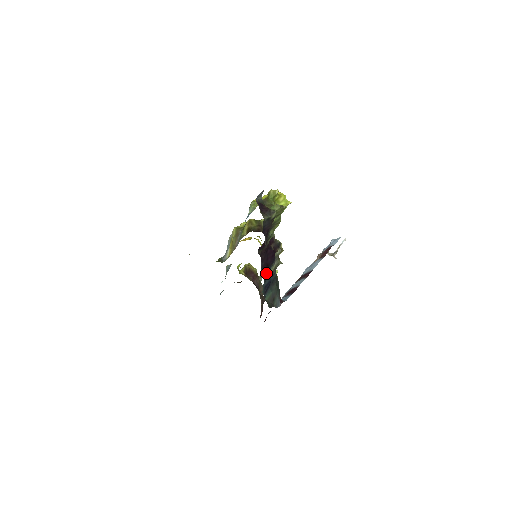
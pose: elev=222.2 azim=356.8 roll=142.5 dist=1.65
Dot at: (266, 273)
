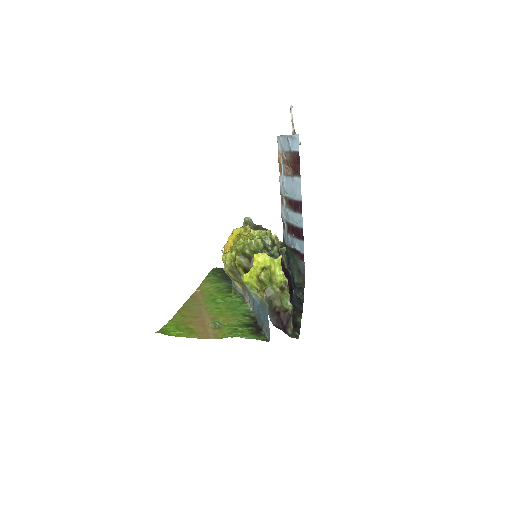
Dot at: (295, 294)
